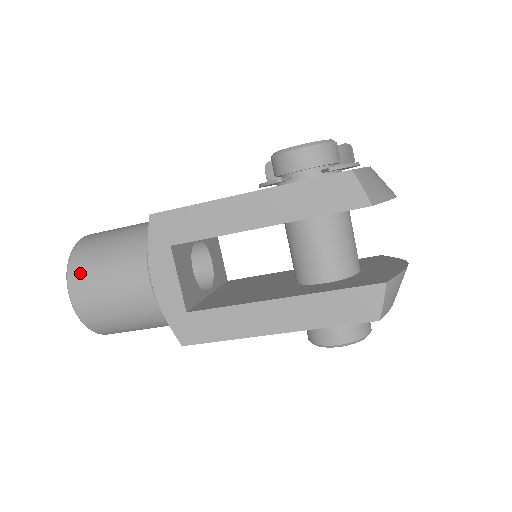
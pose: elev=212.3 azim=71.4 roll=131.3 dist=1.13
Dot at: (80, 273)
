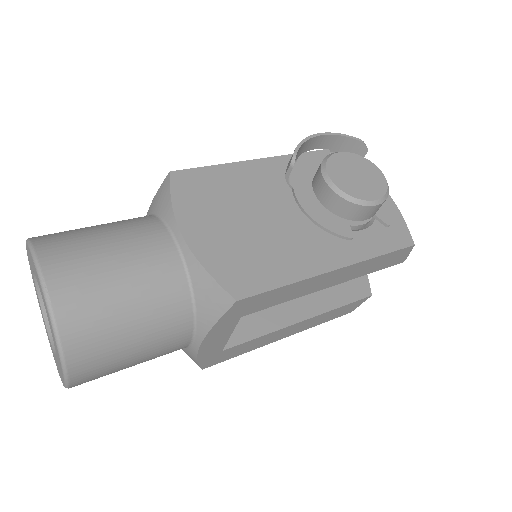
Dot at: (91, 358)
